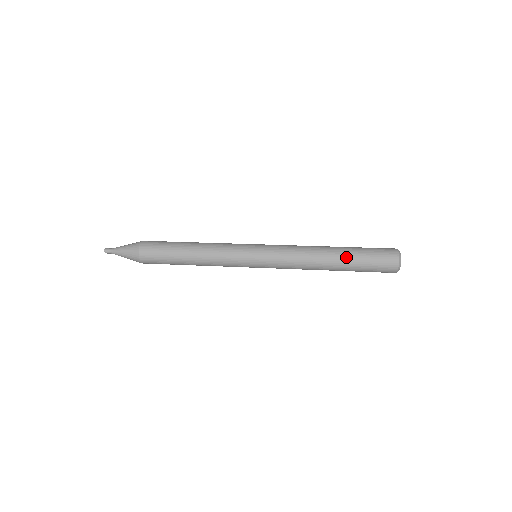
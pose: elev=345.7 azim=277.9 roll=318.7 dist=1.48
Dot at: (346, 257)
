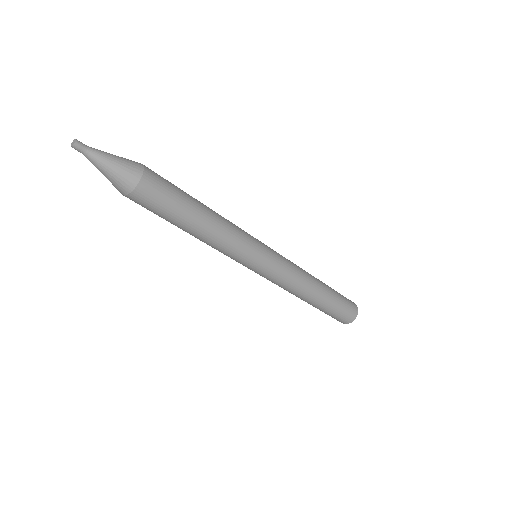
Dot at: occluded
